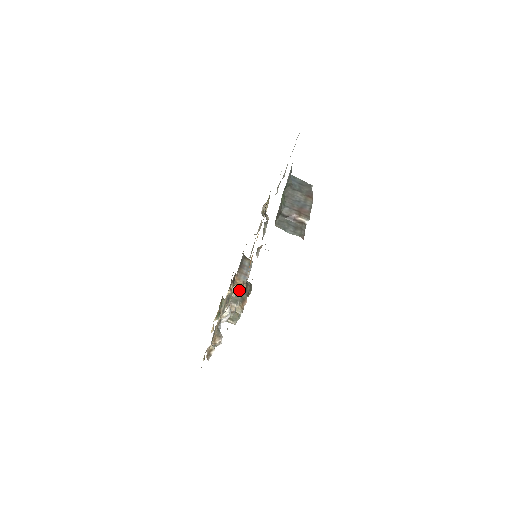
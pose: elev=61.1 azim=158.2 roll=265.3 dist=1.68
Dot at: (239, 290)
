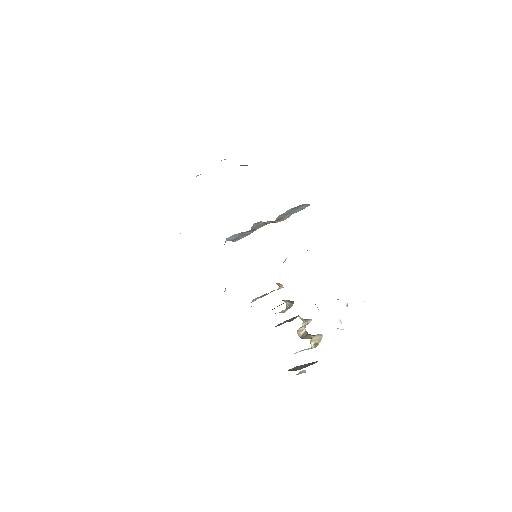
Dot at: occluded
